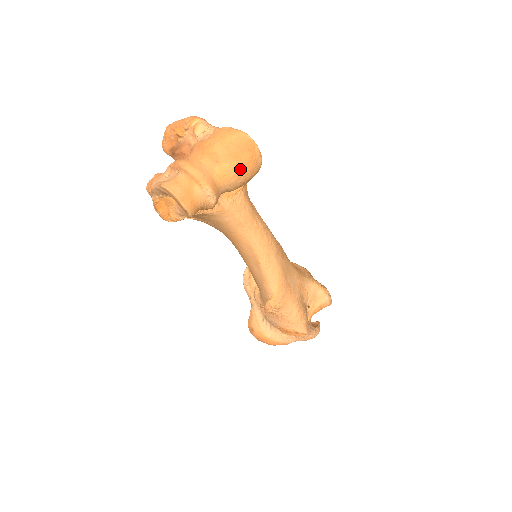
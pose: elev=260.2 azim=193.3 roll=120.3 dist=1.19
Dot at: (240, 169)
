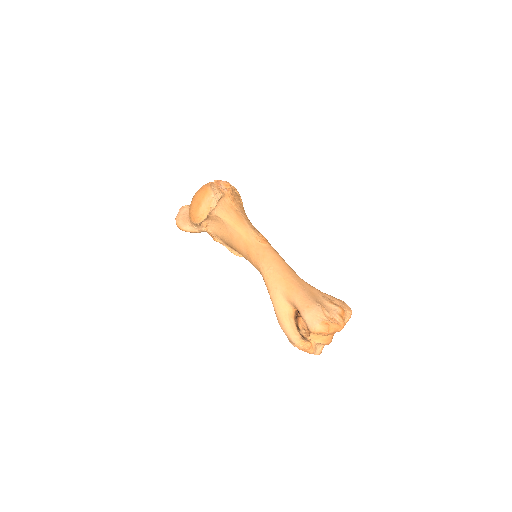
Dot at: occluded
